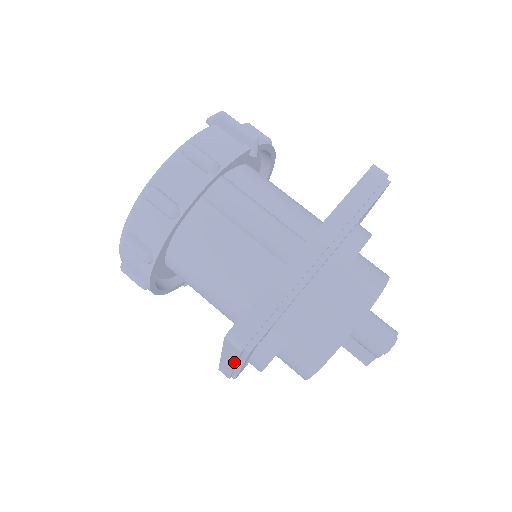
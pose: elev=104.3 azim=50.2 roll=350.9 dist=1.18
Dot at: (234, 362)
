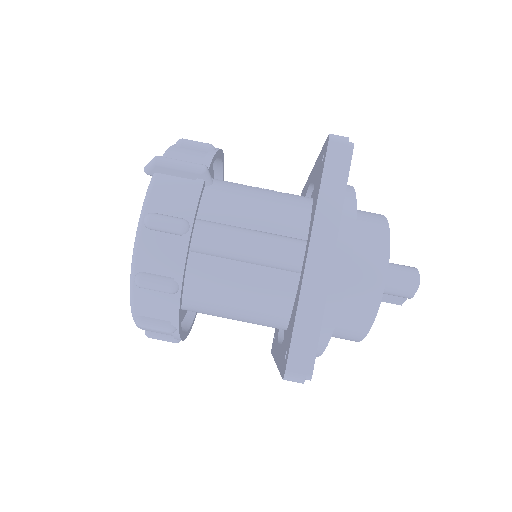
Dot at: occluded
